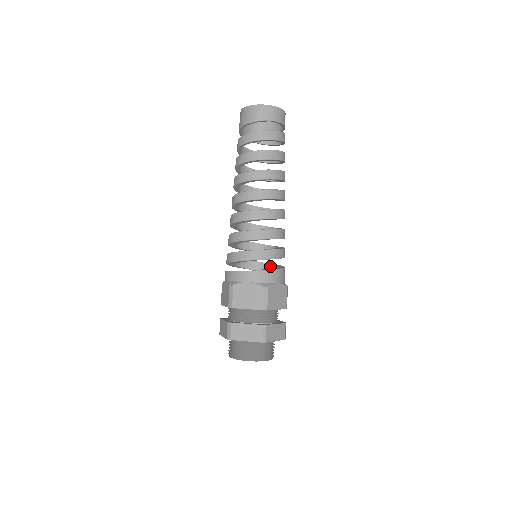
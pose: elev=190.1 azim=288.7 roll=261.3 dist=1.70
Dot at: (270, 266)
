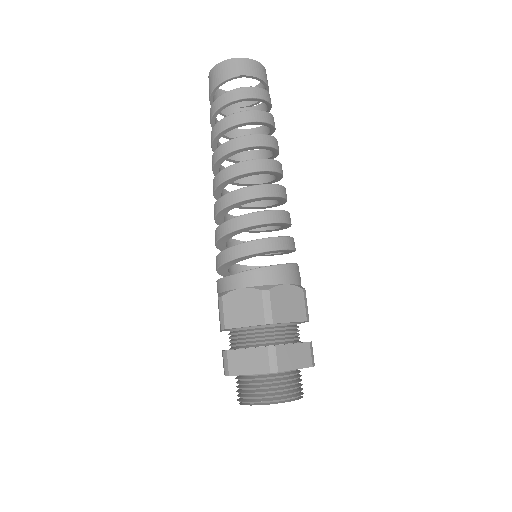
Dot at: occluded
